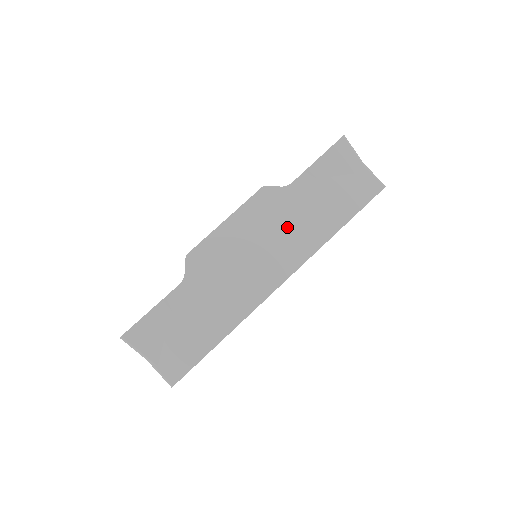
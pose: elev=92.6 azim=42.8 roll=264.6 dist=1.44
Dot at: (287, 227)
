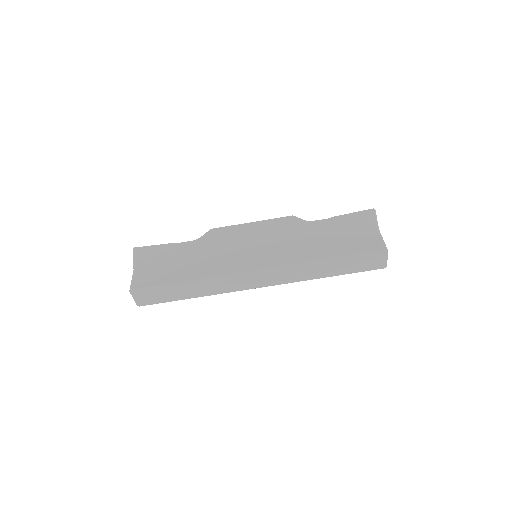
Dot at: (288, 241)
